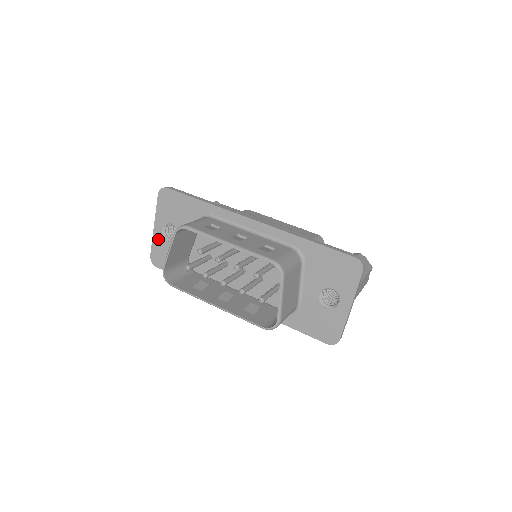
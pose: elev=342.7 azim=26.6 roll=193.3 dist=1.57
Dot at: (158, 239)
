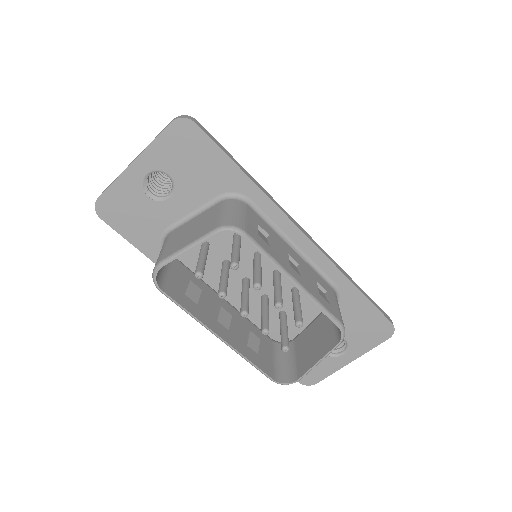
Dot at: (129, 184)
